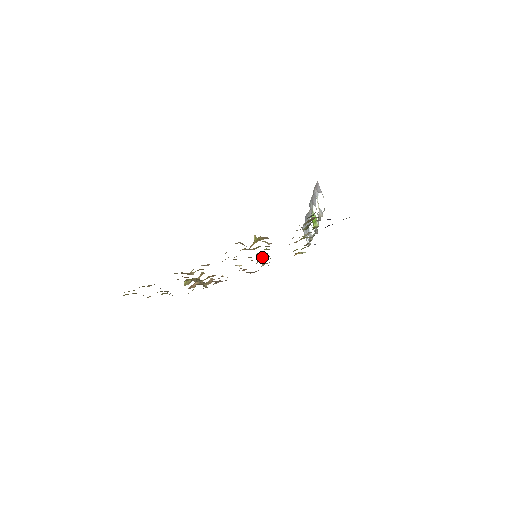
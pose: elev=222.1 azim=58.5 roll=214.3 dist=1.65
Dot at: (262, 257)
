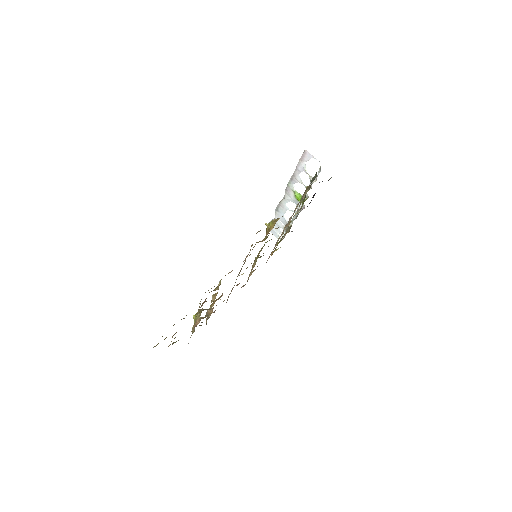
Dot at: (257, 258)
